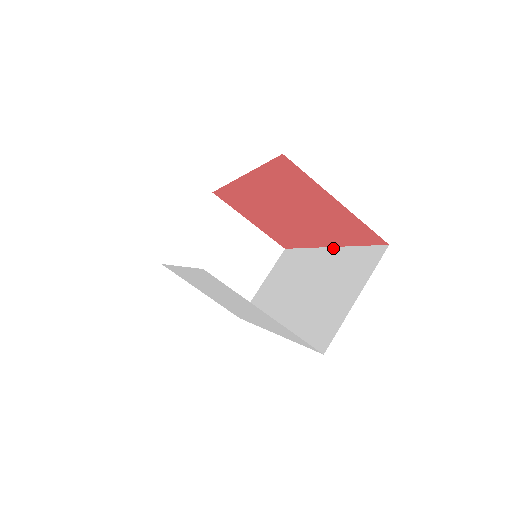
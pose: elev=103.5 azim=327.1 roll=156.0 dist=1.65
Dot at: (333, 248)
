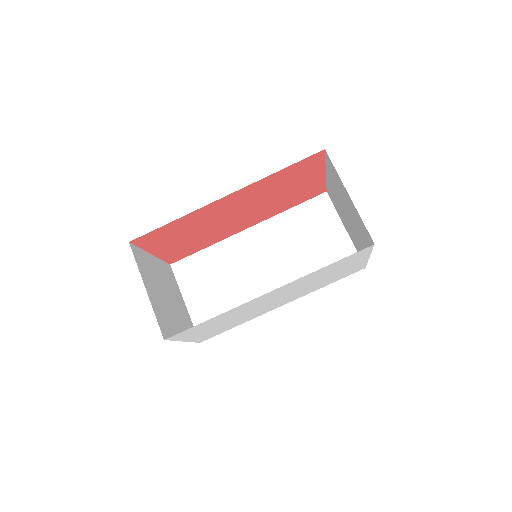
Dot at: (261, 224)
